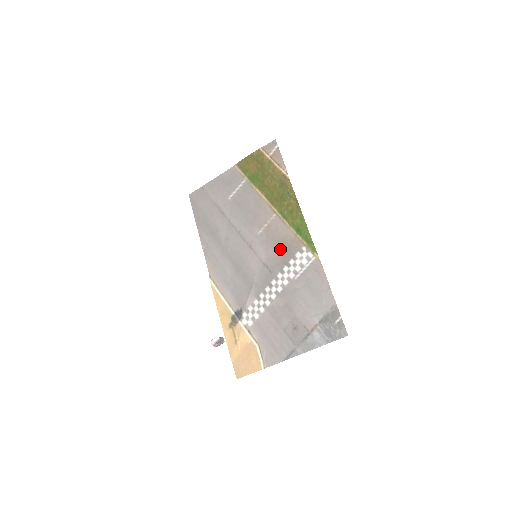
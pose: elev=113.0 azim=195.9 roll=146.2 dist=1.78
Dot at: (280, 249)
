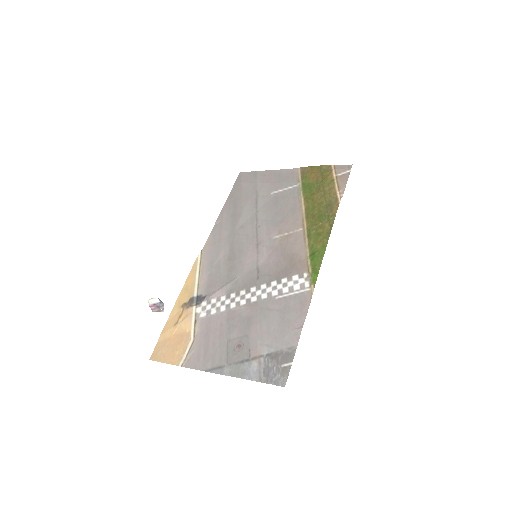
Dot at: (283, 262)
